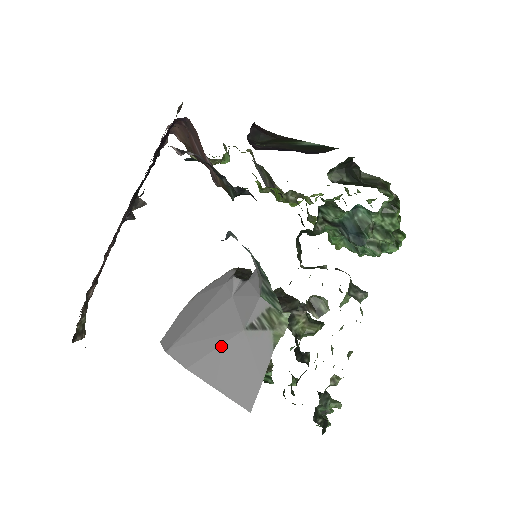
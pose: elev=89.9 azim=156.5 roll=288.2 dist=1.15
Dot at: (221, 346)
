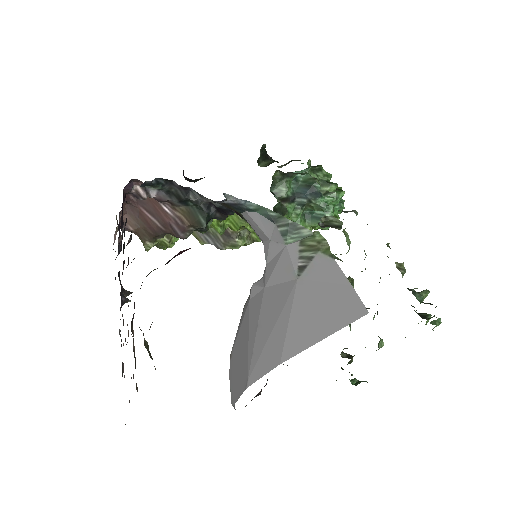
Dot at: (292, 310)
